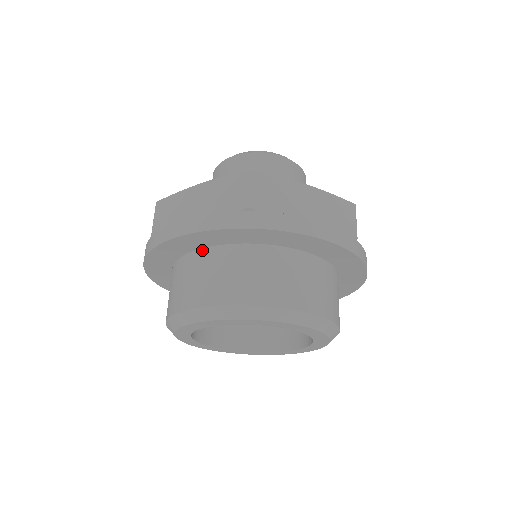
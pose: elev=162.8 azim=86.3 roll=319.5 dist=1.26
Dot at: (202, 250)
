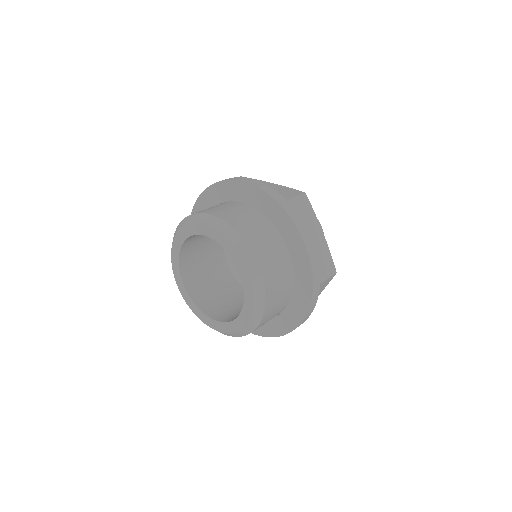
Dot at: occluded
